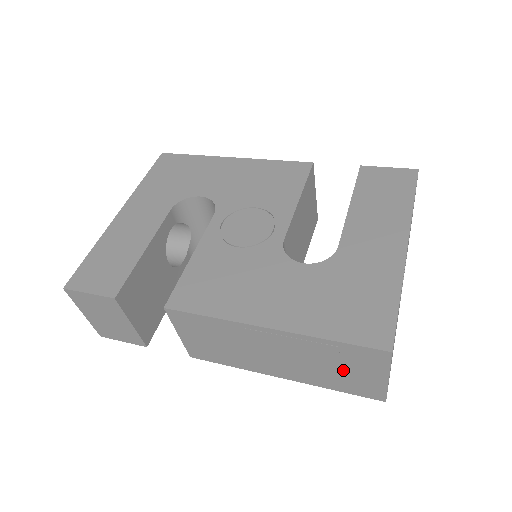
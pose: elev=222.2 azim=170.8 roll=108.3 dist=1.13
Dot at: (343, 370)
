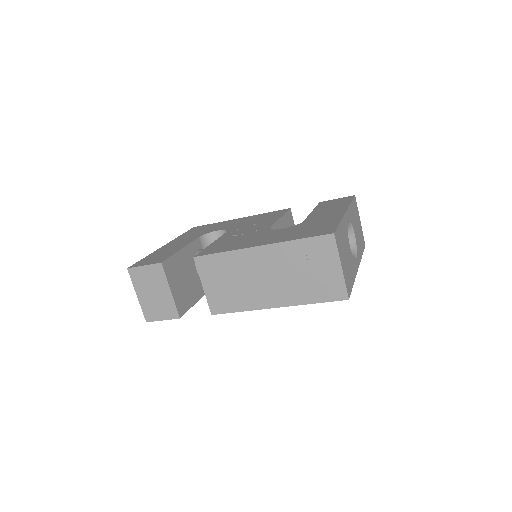
Dot at: (312, 272)
